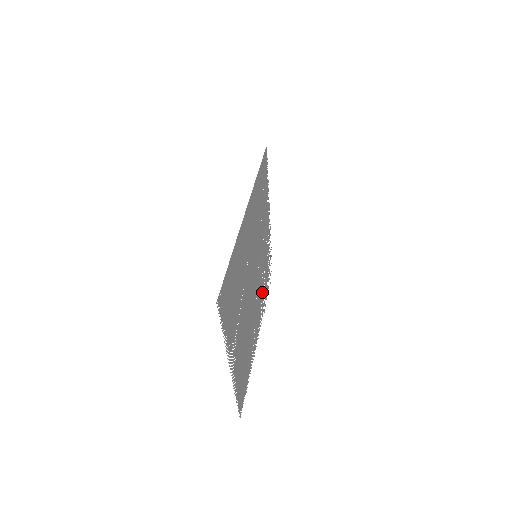
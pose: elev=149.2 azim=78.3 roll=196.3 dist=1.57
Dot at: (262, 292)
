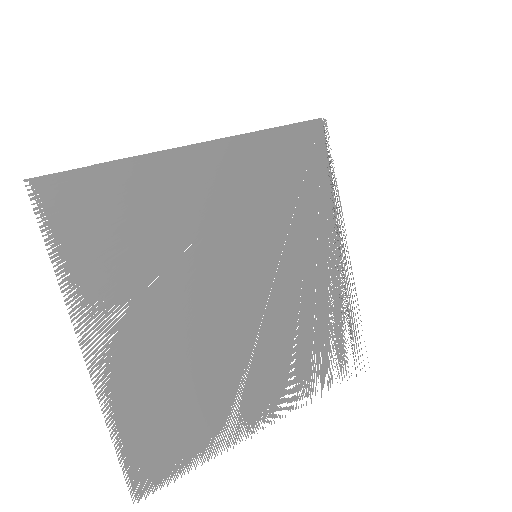
Dot at: (297, 352)
